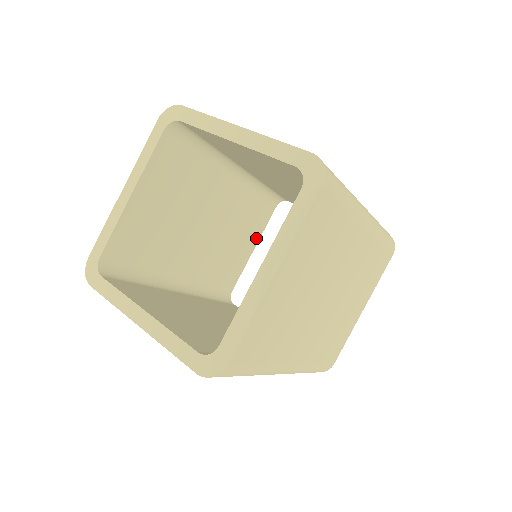
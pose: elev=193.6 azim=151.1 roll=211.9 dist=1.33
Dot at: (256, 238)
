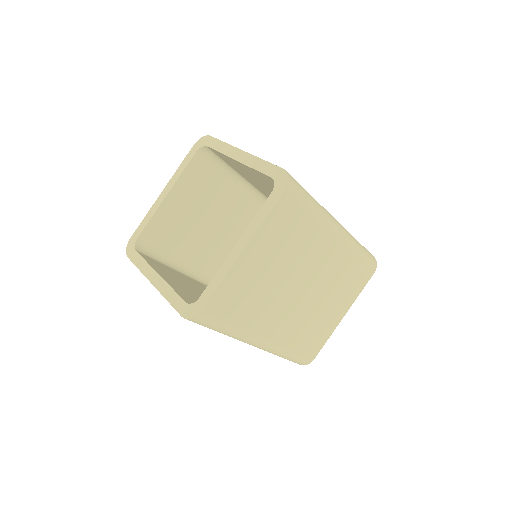
Dot at: occluded
